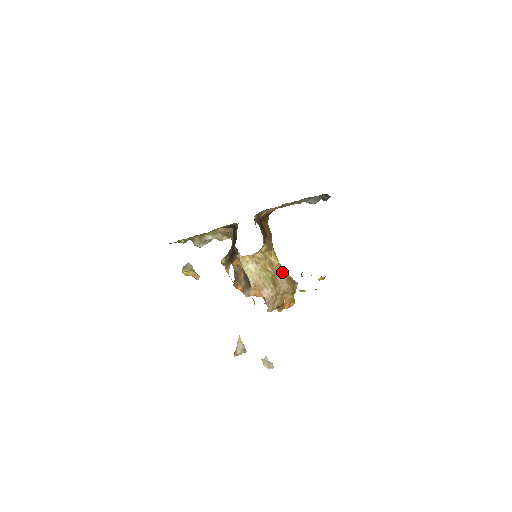
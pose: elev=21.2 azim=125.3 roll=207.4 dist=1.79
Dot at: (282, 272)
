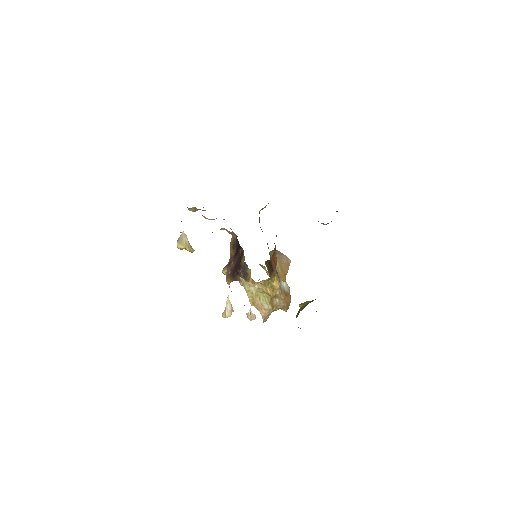
Dot at: (281, 295)
